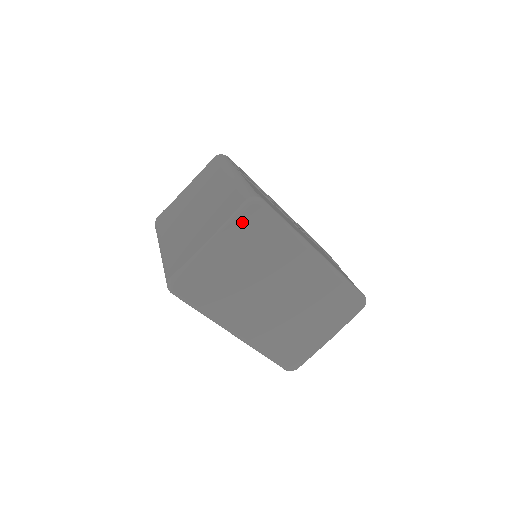
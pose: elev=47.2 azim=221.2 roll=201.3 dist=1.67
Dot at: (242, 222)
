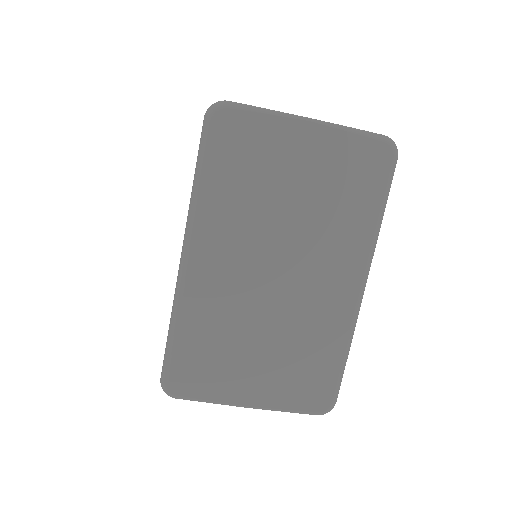
Dot at: (359, 147)
